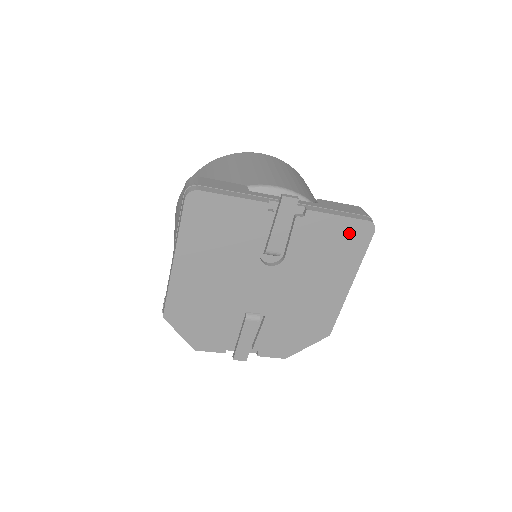
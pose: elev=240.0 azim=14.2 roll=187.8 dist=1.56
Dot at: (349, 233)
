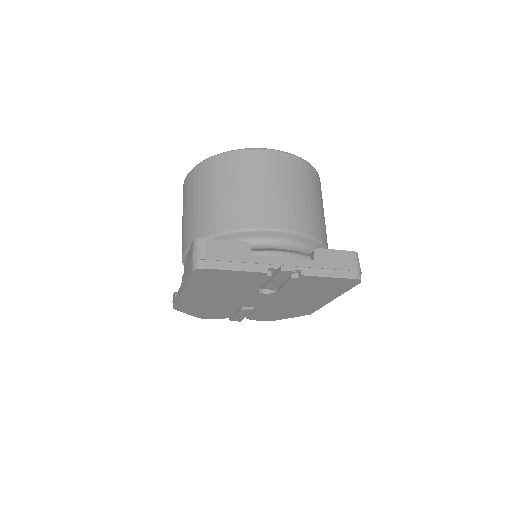
Dot at: (337, 283)
